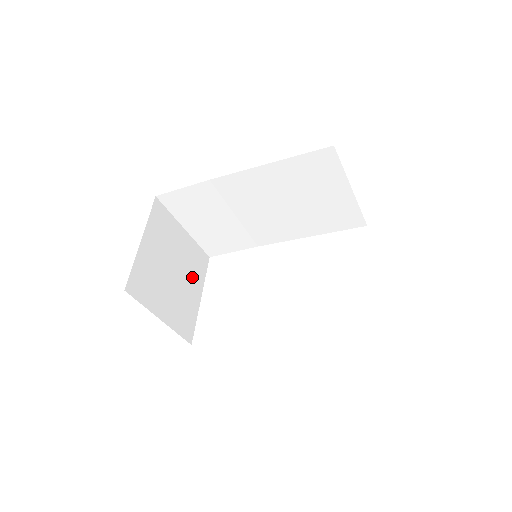
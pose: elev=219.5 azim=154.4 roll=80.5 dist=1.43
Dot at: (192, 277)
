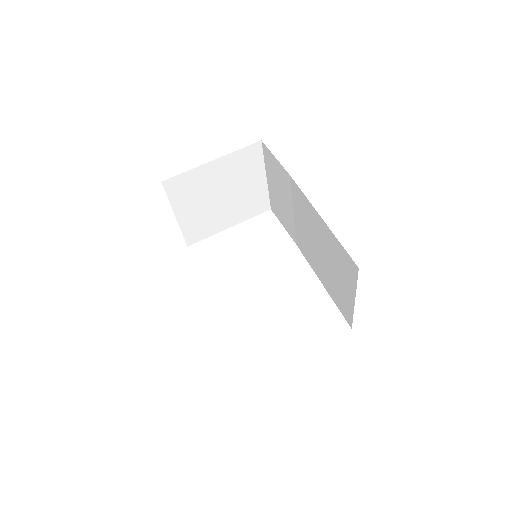
Dot at: (237, 211)
